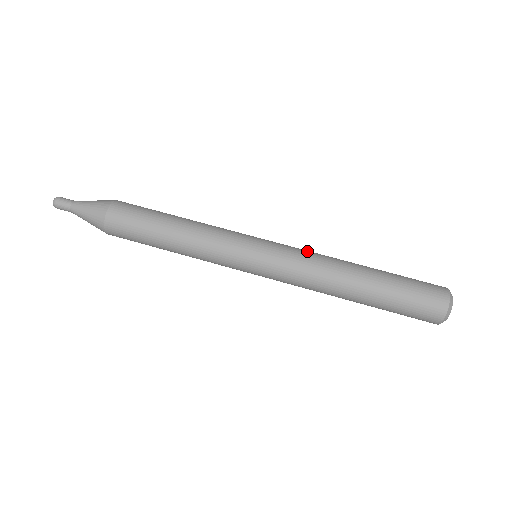
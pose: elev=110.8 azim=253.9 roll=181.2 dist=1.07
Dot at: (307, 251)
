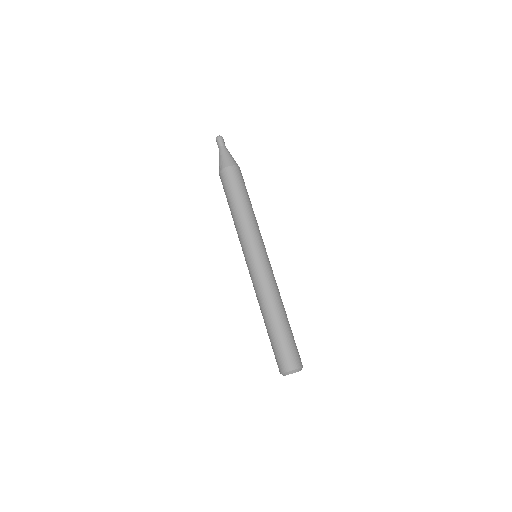
Dot at: (265, 282)
